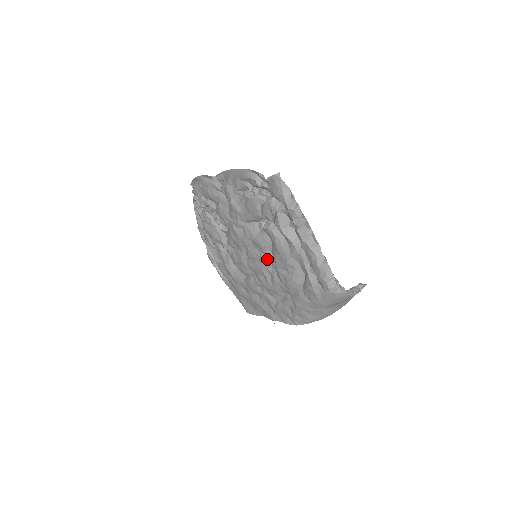
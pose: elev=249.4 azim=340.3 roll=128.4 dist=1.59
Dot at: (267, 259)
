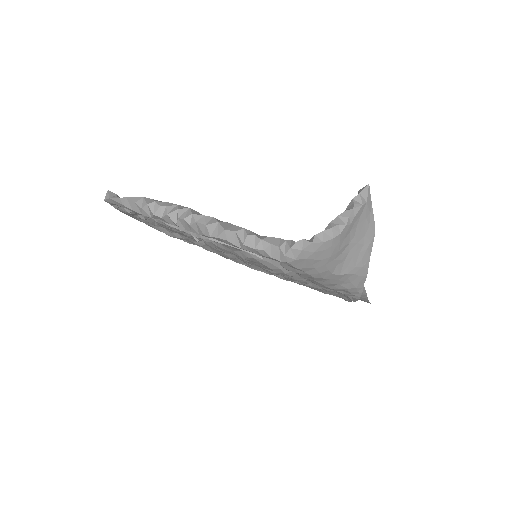
Dot at: occluded
